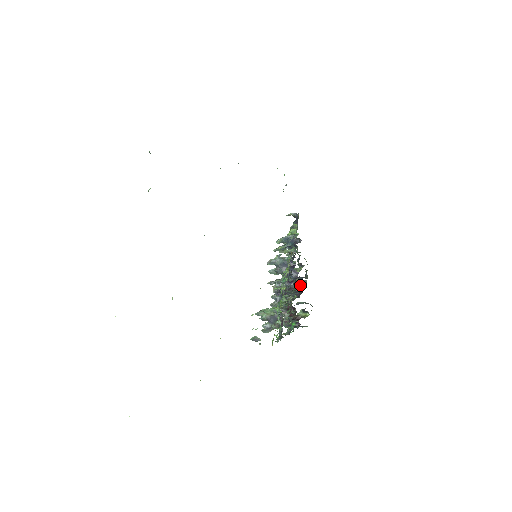
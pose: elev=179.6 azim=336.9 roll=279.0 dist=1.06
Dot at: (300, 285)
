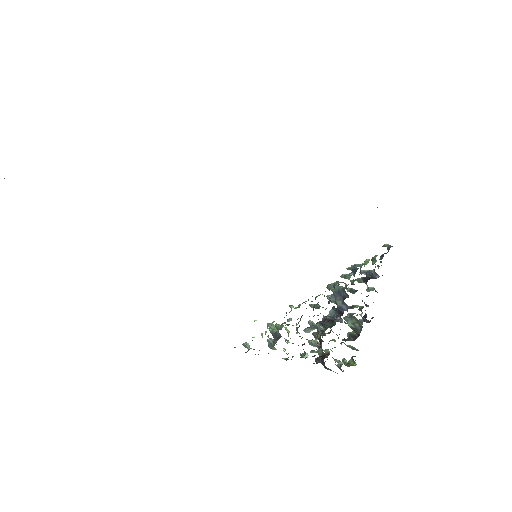
Dot at: (359, 327)
